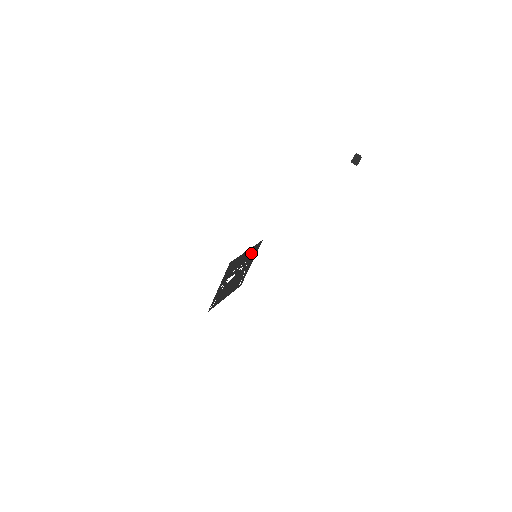
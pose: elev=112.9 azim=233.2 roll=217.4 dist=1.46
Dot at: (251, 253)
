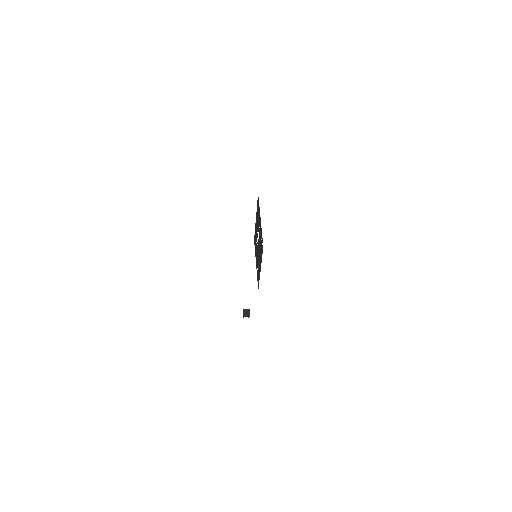
Dot at: (255, 237)
